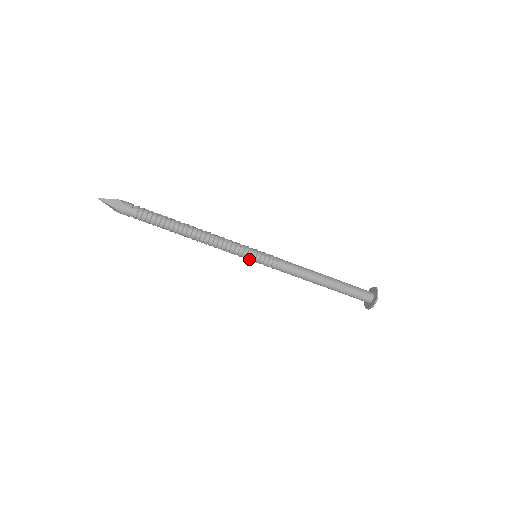
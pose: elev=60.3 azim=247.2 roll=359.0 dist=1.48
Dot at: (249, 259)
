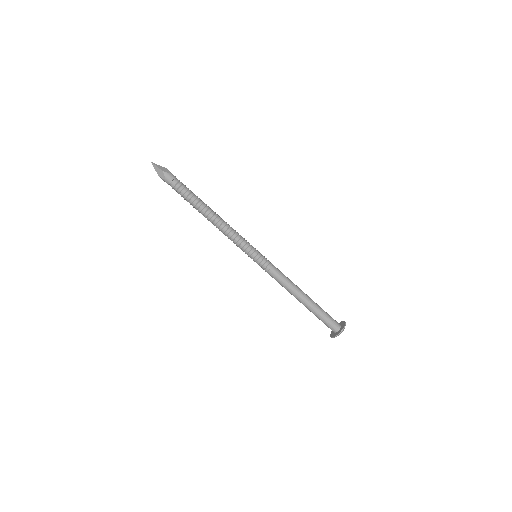
Dot at: (251, 254)
